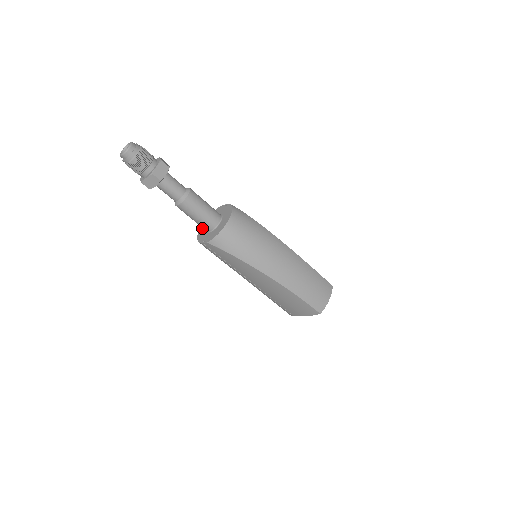
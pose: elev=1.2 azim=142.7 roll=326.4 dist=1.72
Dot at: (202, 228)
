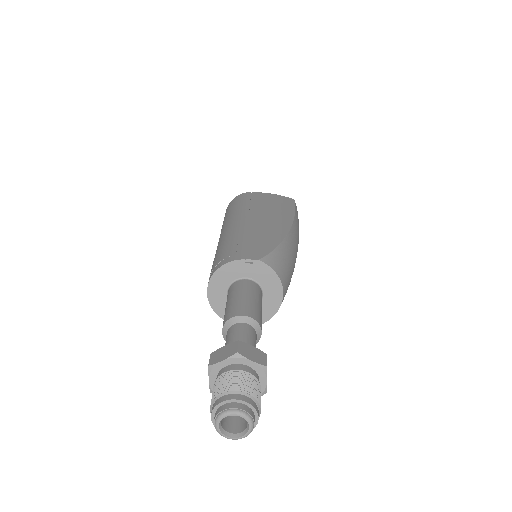
Dot at: (216, 301)
